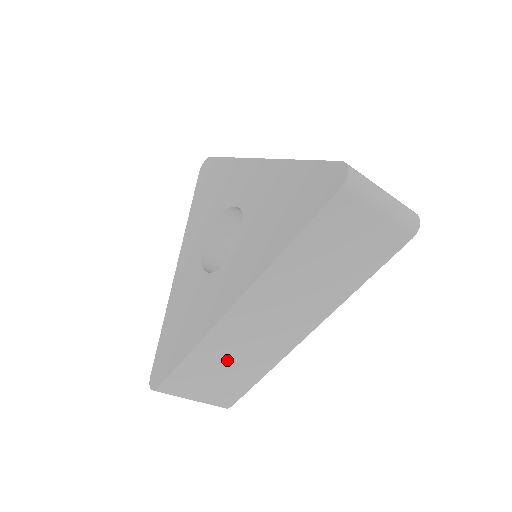
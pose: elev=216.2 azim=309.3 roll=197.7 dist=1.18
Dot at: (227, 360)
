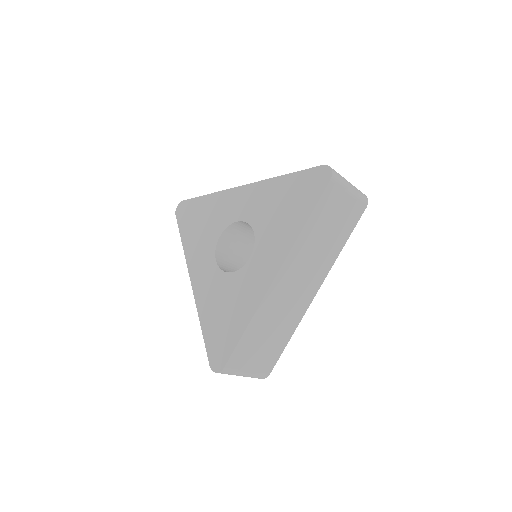
Dot at: (269, 329)
